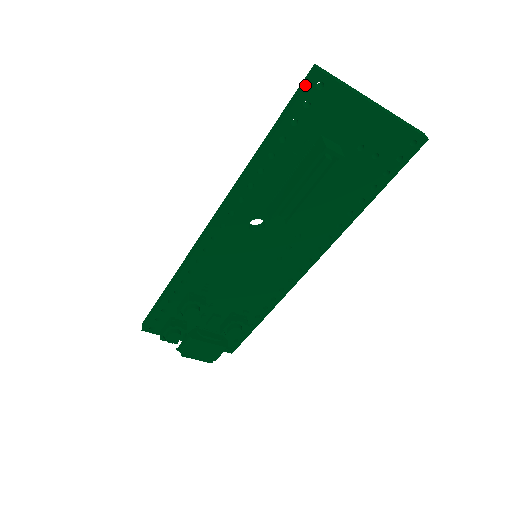
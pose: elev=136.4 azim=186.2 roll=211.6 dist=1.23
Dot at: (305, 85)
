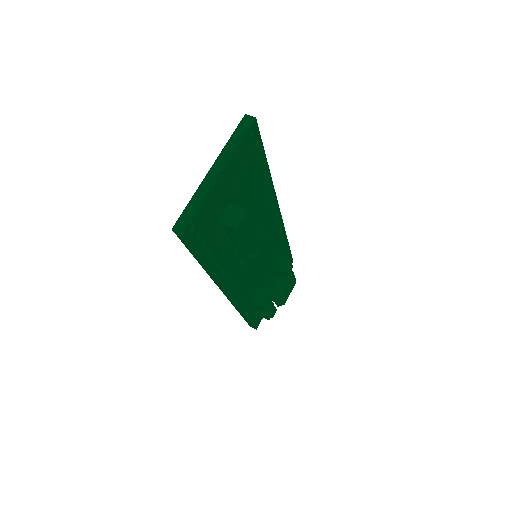
Dot at: (186, 241)
